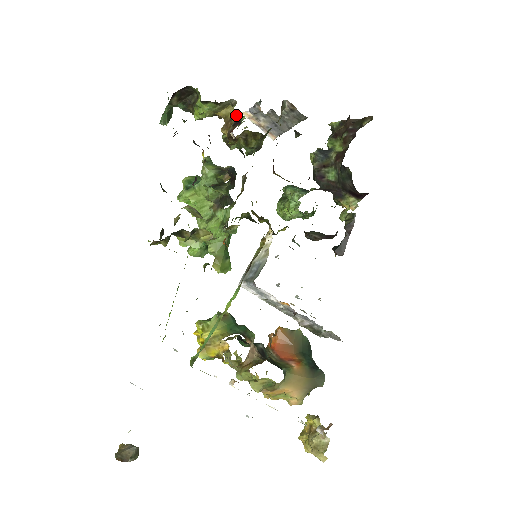
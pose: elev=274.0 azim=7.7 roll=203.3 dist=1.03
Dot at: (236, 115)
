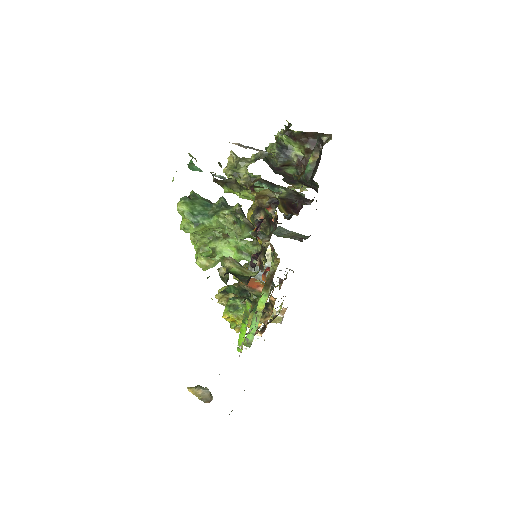
Dot at: (272, 195)
